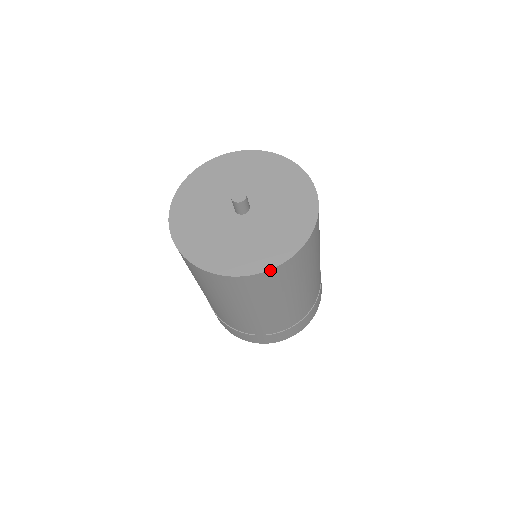
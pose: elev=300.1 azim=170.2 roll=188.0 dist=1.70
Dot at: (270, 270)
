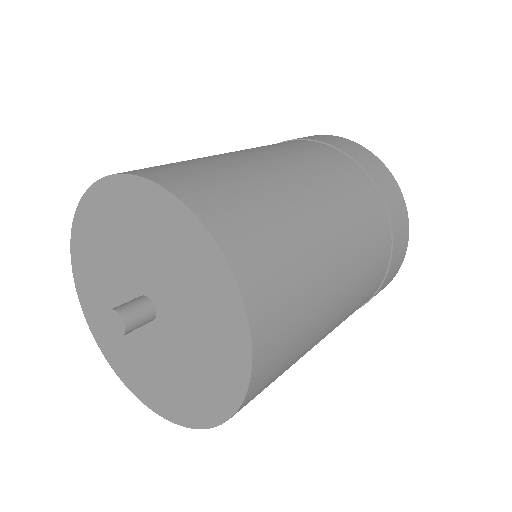
Dot at: (243, 402)
